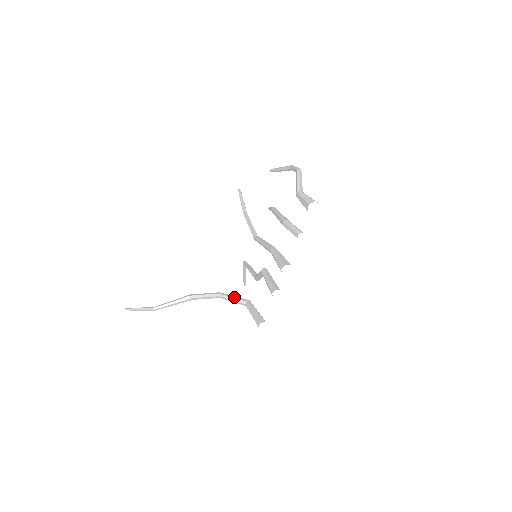
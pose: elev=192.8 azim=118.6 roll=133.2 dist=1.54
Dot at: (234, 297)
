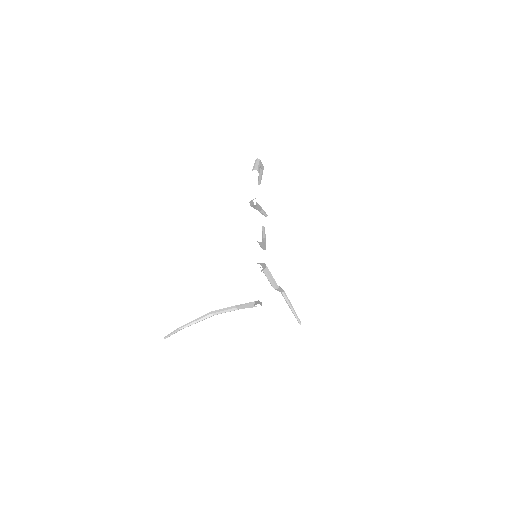
Dot at: (247, 303)
